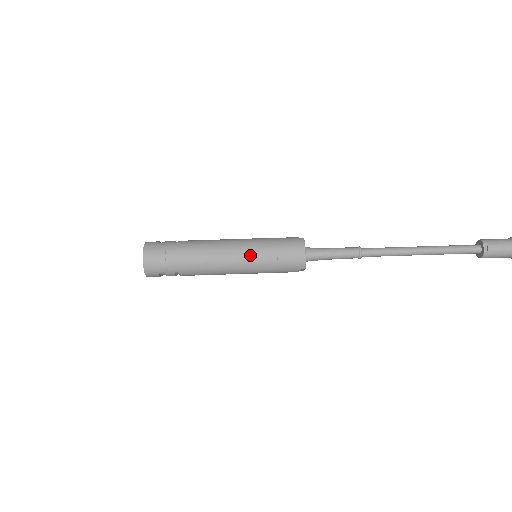
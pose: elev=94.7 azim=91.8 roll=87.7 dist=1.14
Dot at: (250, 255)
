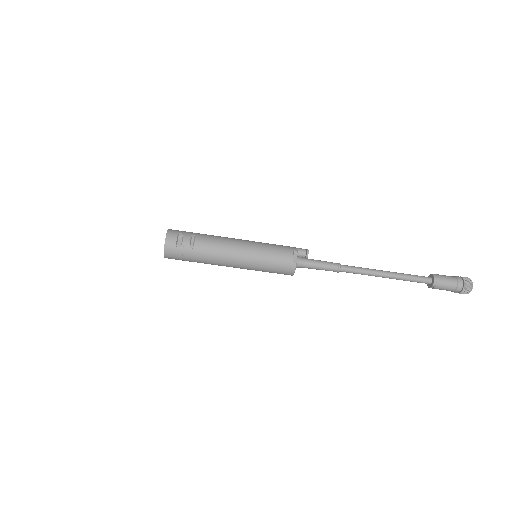
Dot at: (250, 269)
